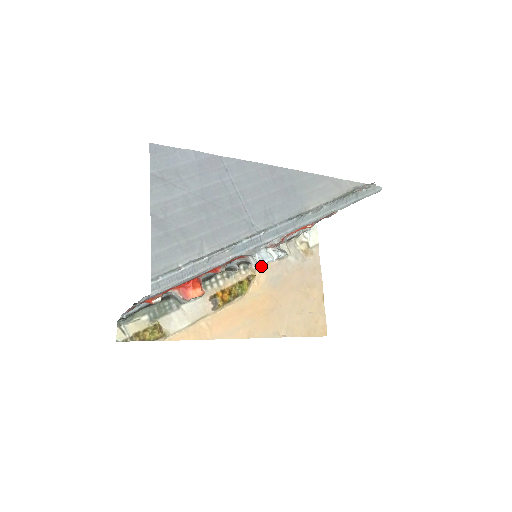
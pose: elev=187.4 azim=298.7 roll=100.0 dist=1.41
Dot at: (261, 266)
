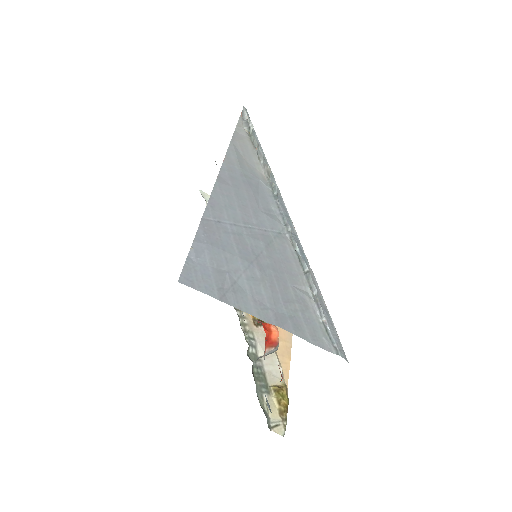
Dot at: occluded
